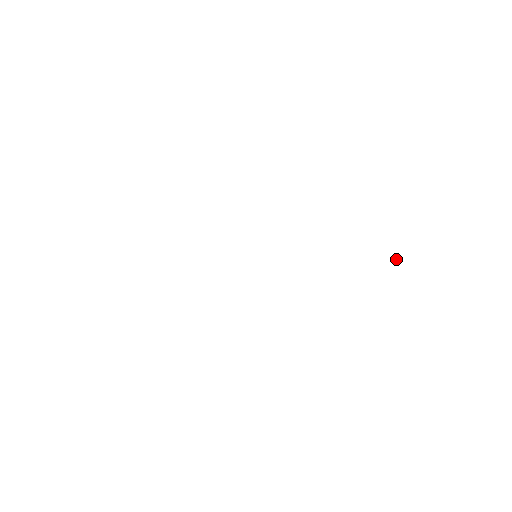
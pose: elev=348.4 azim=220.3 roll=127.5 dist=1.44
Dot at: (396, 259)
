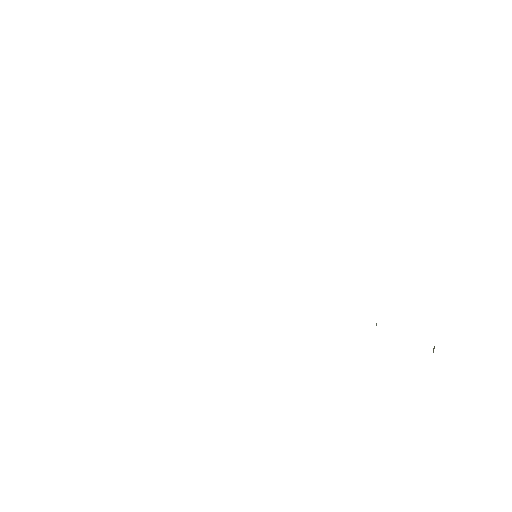
Dot at: (433, 349)
